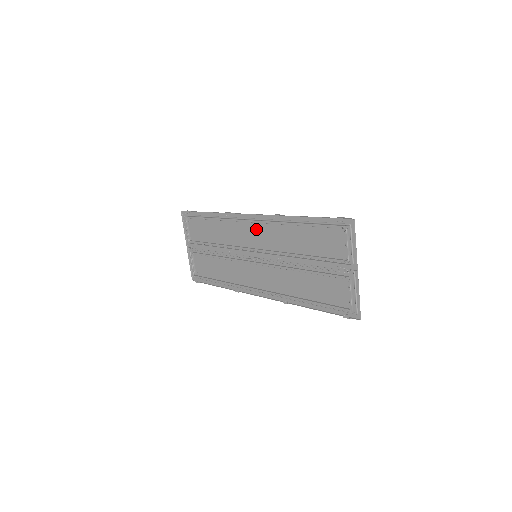
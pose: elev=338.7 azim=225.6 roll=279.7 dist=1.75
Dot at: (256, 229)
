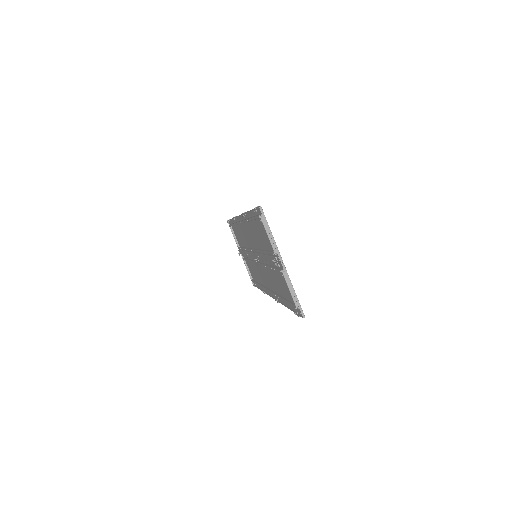
Dot at: (246, 229)
